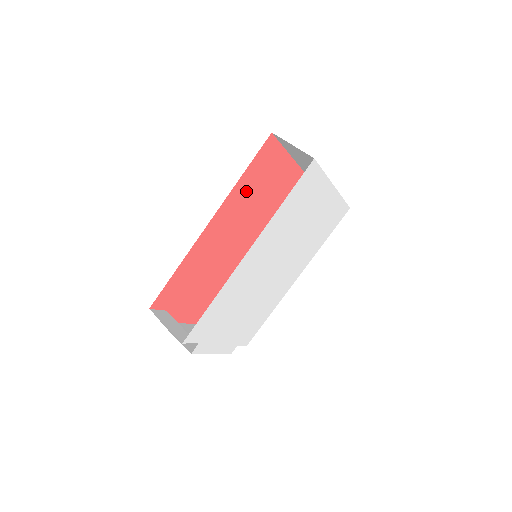
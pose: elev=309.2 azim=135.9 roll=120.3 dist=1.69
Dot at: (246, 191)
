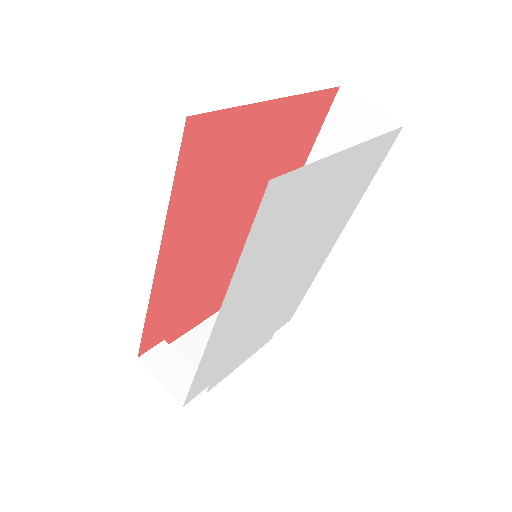
Dot at: (196, 199)
